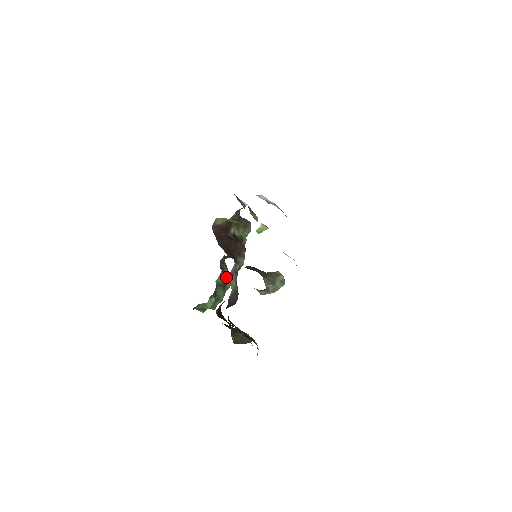
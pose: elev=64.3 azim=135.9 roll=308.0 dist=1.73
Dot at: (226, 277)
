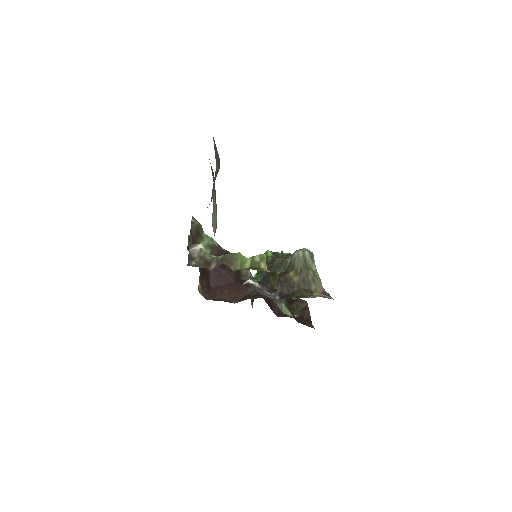
Dot at: occluded
